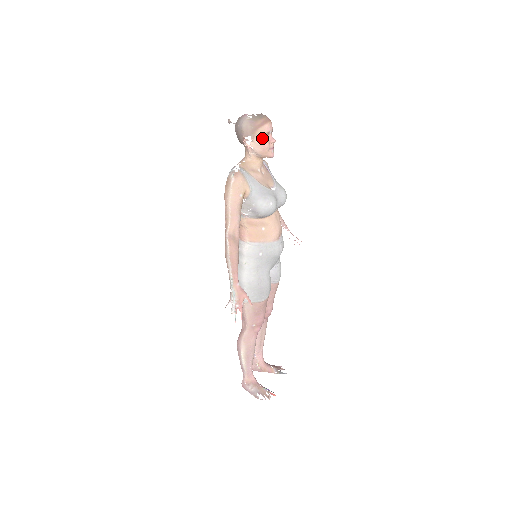
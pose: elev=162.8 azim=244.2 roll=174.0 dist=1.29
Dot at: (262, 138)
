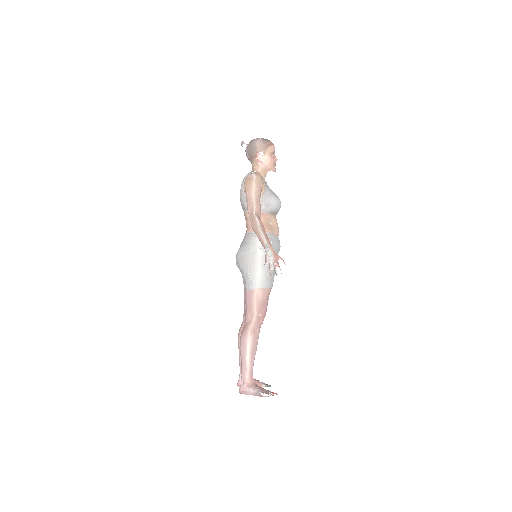
Dot at: (270, 154)
